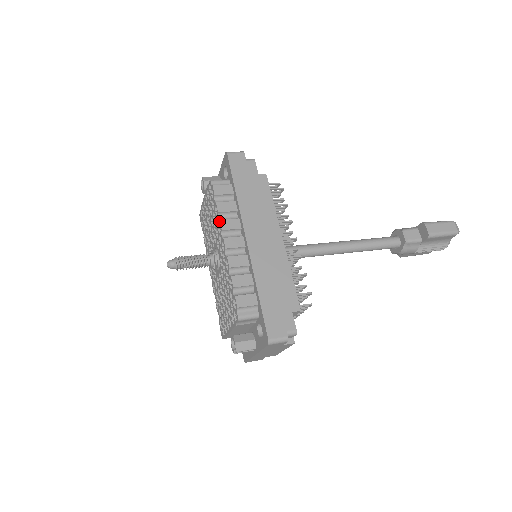
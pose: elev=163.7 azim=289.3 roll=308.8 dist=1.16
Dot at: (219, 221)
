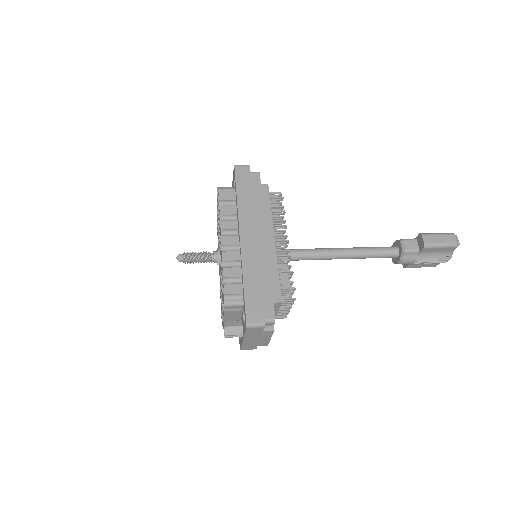
Dot at: (220, 222)
